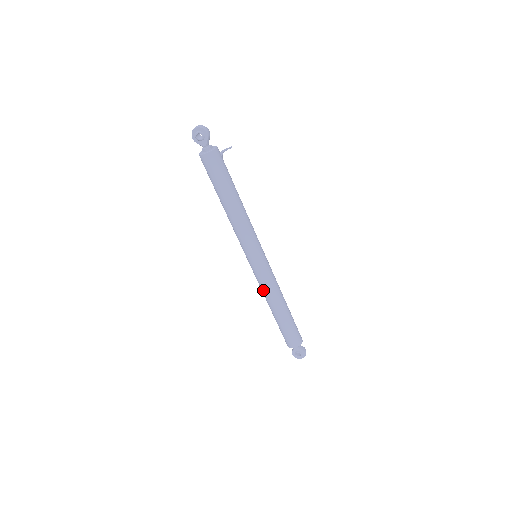
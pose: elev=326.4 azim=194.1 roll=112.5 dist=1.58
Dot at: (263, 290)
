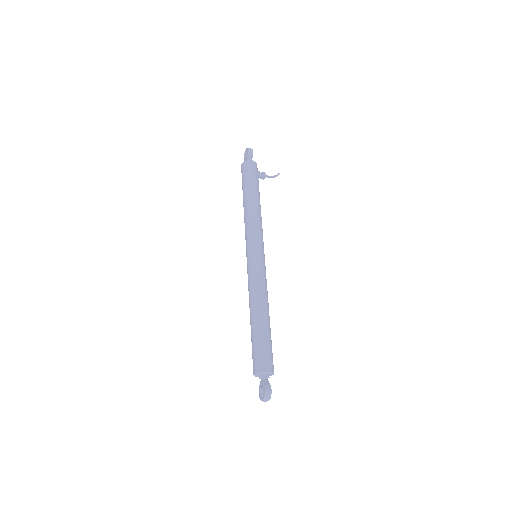
Dot at: occluded
